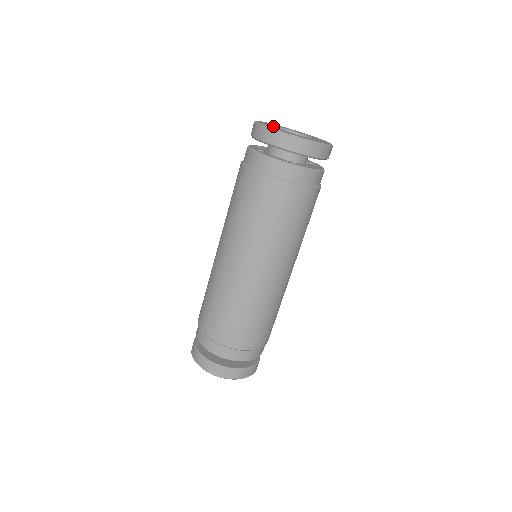
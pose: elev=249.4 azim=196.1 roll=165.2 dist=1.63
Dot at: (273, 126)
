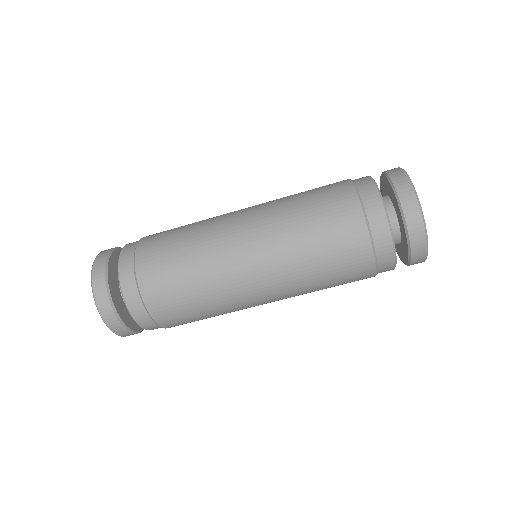
Dot at: occluded
